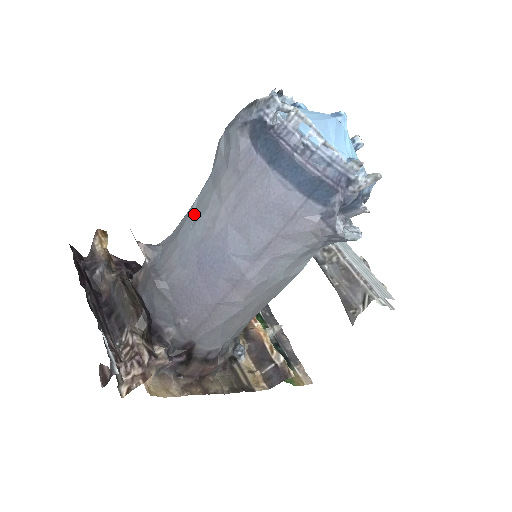
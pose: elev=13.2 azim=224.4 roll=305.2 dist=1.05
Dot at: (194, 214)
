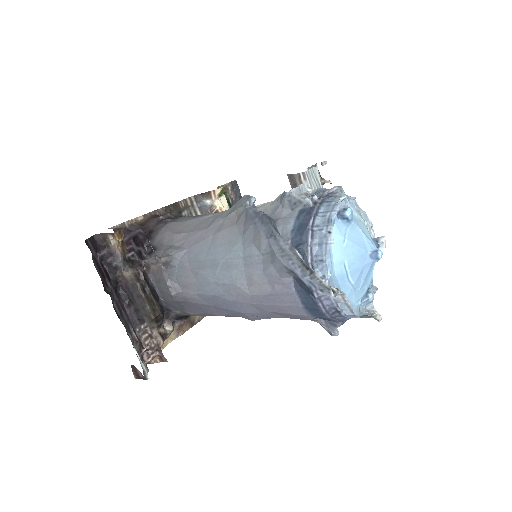
Dot at: (219, 270)
